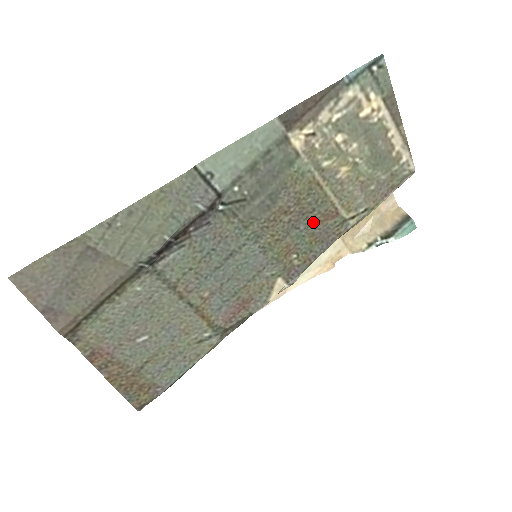
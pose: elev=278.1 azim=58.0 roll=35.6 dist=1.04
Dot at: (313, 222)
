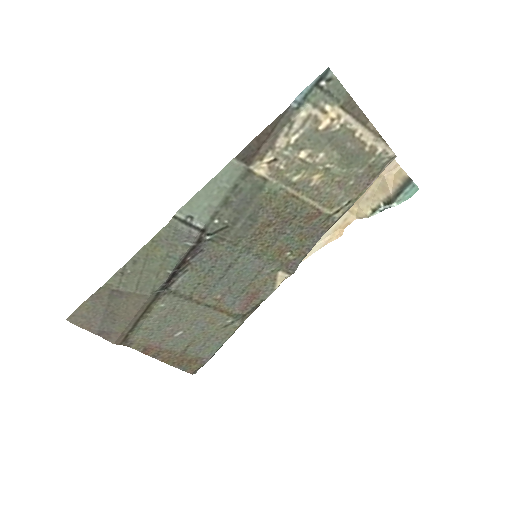
Dot at: (298, 225)
